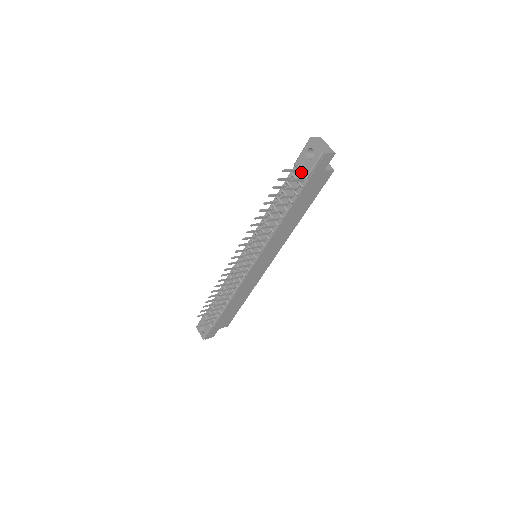
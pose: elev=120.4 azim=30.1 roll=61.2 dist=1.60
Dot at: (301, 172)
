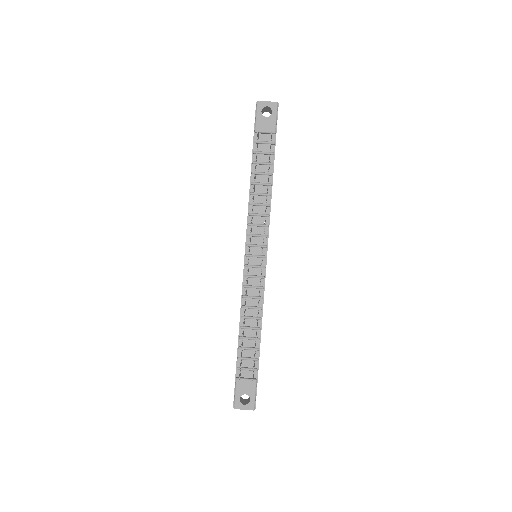
Dot at: (267, 131)
